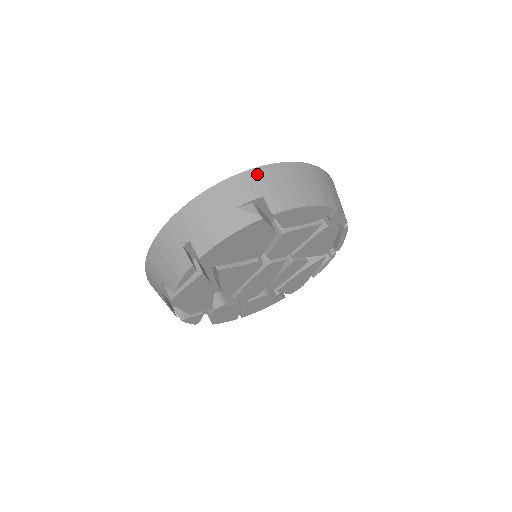
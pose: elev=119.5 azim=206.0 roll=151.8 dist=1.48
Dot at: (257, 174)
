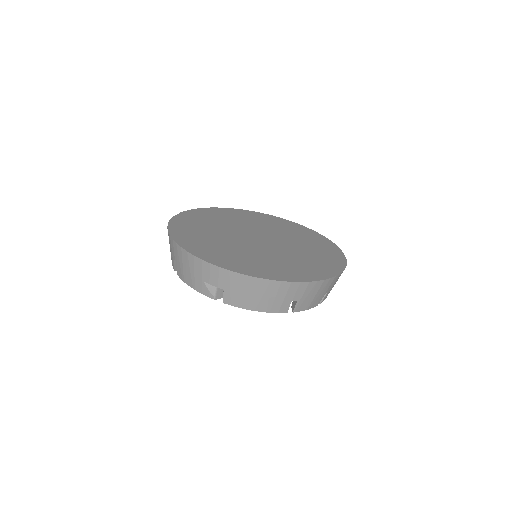
Dot at: (229, 275)
